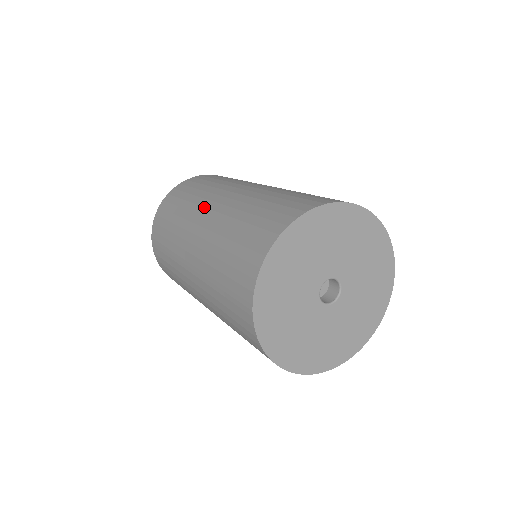
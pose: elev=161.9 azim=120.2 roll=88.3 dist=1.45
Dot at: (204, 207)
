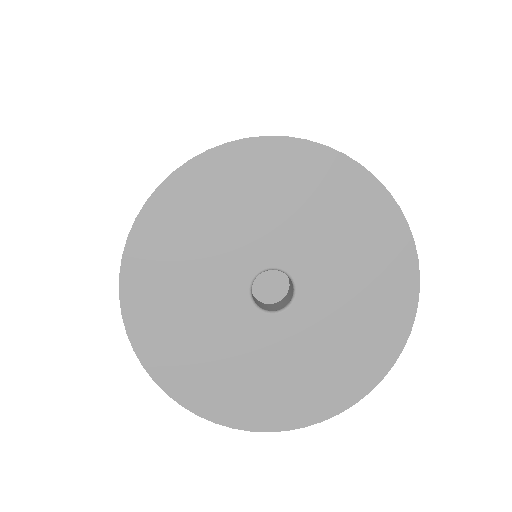
Dot at: occluded
